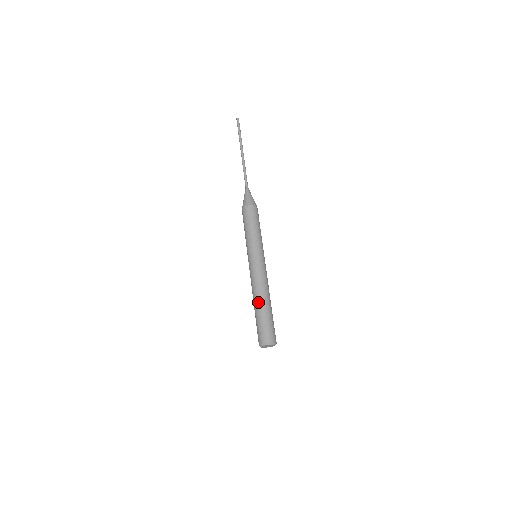
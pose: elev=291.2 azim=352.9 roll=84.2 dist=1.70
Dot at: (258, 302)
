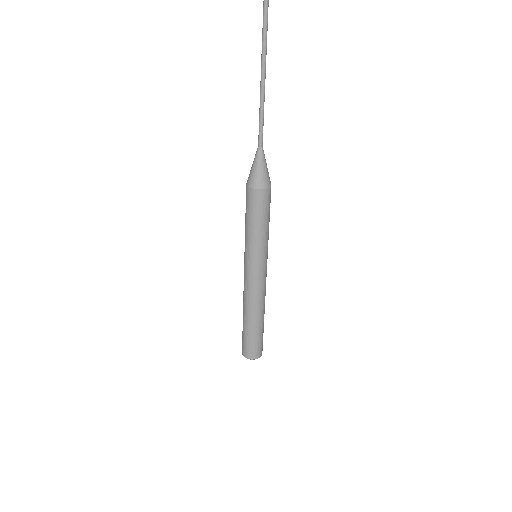
Dot at: (254, 319)
